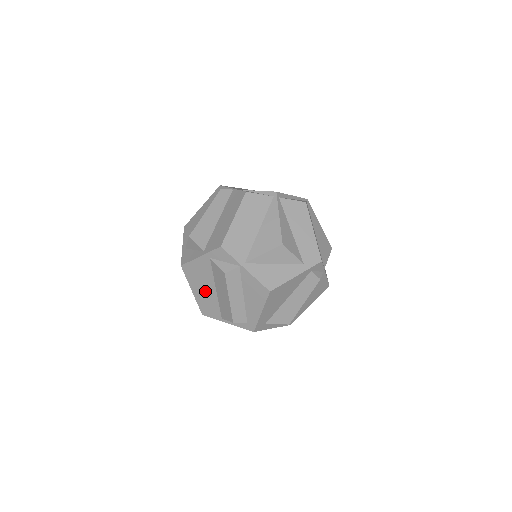
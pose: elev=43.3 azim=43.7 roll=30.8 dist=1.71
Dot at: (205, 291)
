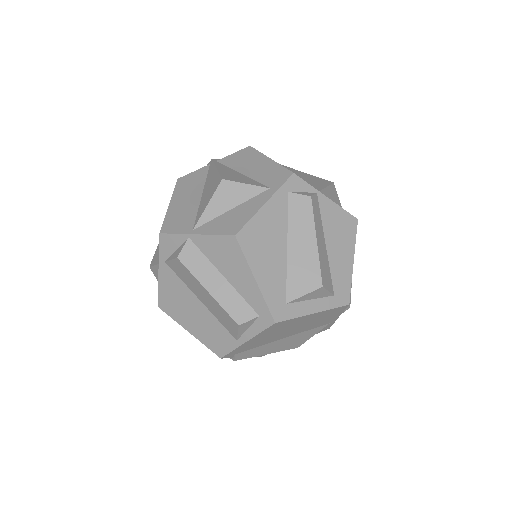
Dot at: (196, 316)
